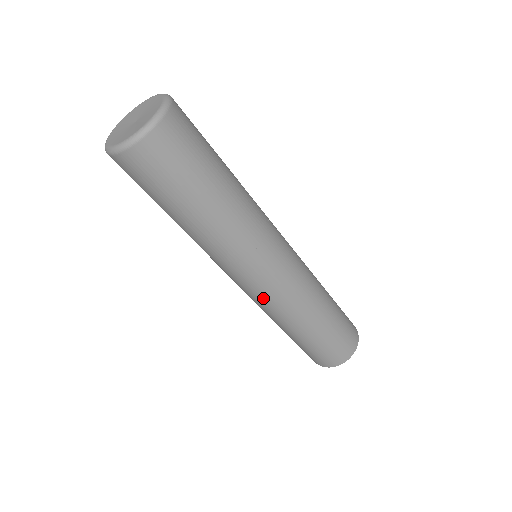
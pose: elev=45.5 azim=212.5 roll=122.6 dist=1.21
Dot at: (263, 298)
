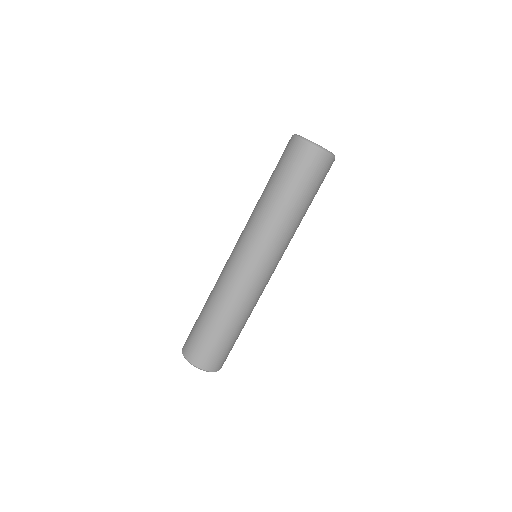
Dot at: (242, 276)
